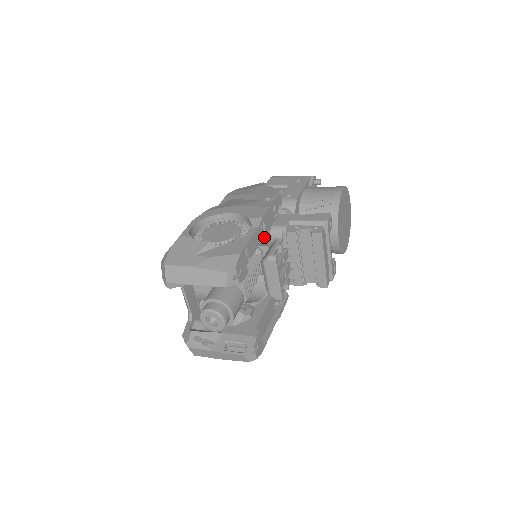
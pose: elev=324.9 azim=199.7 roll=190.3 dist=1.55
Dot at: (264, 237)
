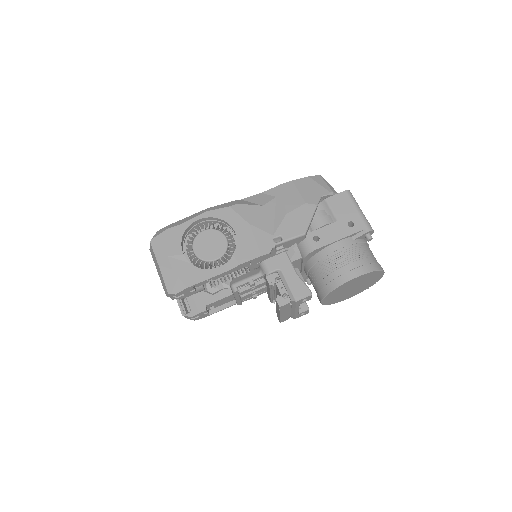
Dot at: (250, 265)
